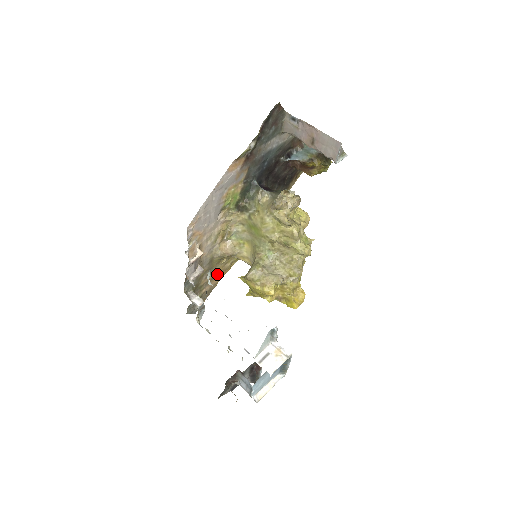
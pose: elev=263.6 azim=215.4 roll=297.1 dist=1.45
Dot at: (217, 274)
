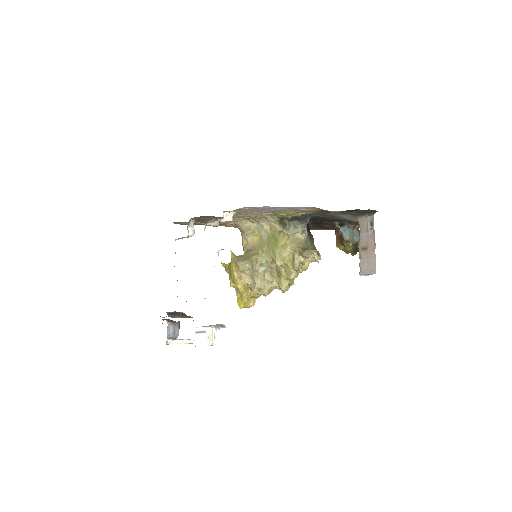
Dot at: occluded
